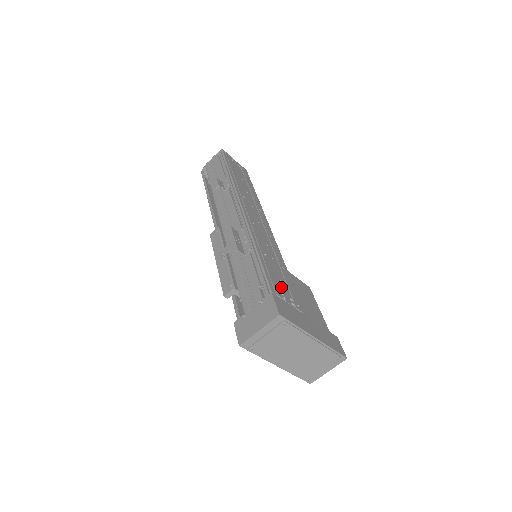
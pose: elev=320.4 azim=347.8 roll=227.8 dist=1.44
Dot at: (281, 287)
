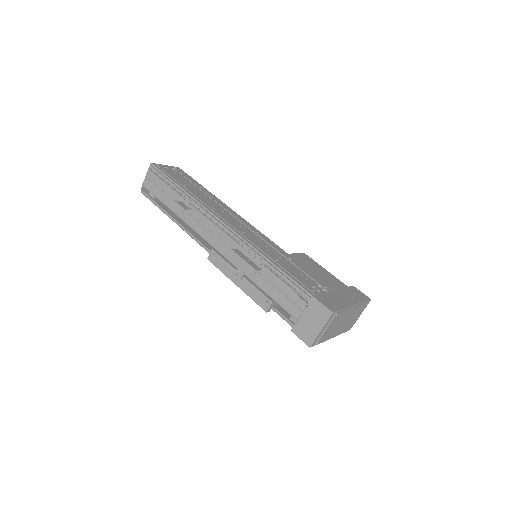
Dot at: (308, 282)
